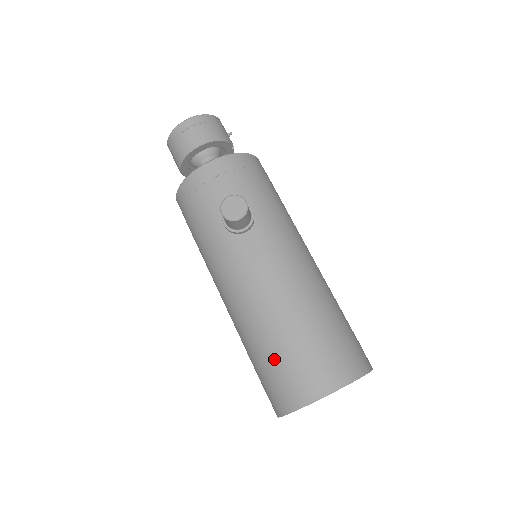
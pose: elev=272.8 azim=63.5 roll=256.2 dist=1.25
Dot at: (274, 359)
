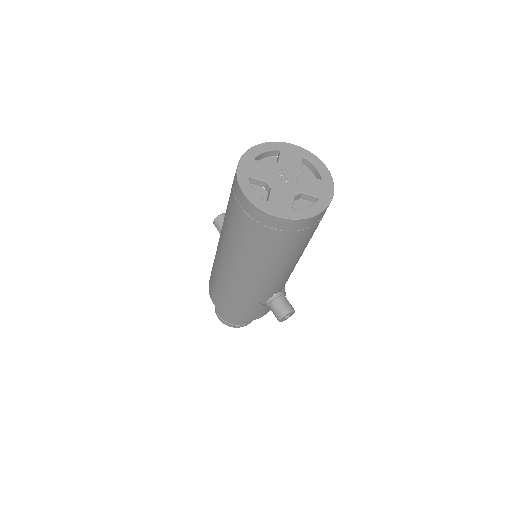
Dot at: occluded
